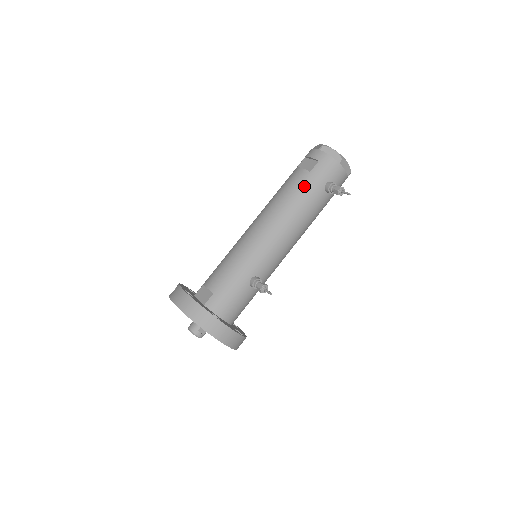
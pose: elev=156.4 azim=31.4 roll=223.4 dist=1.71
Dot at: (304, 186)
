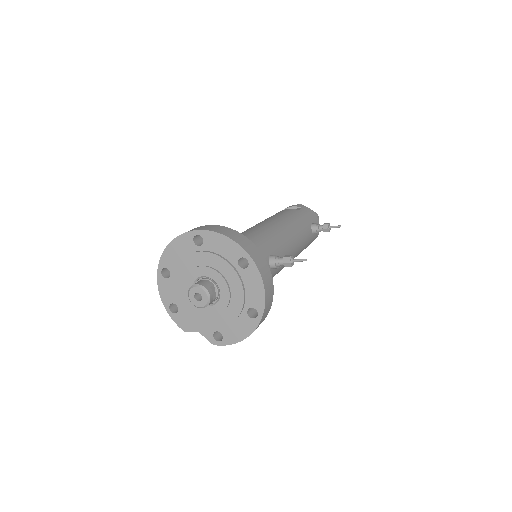
Dot at: (297, 215)
